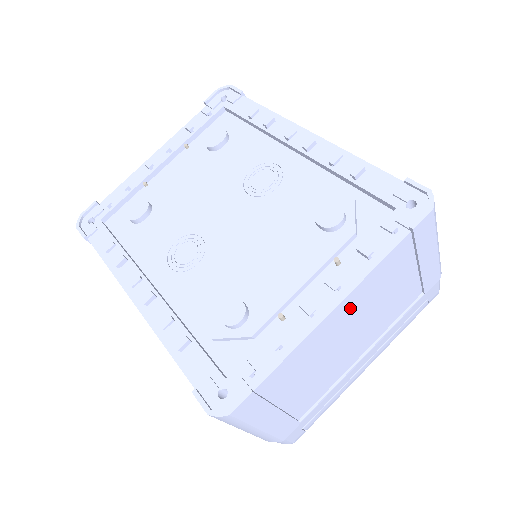
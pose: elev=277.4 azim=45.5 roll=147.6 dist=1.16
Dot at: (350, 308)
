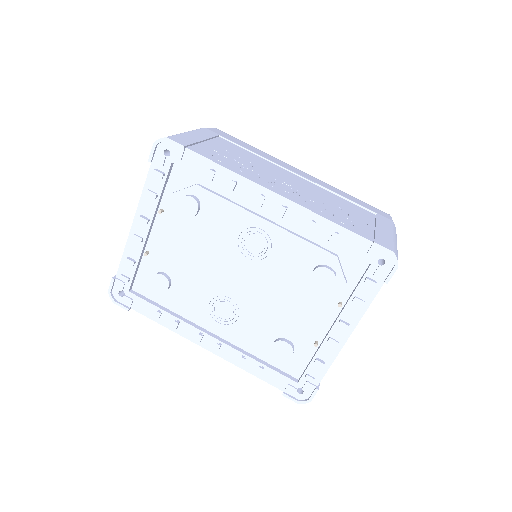
Dot at: occluded
